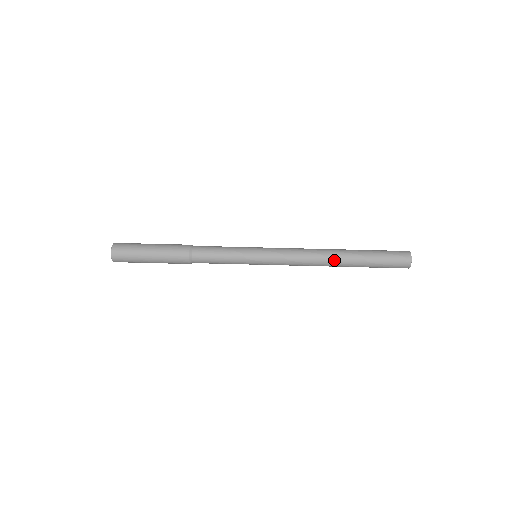
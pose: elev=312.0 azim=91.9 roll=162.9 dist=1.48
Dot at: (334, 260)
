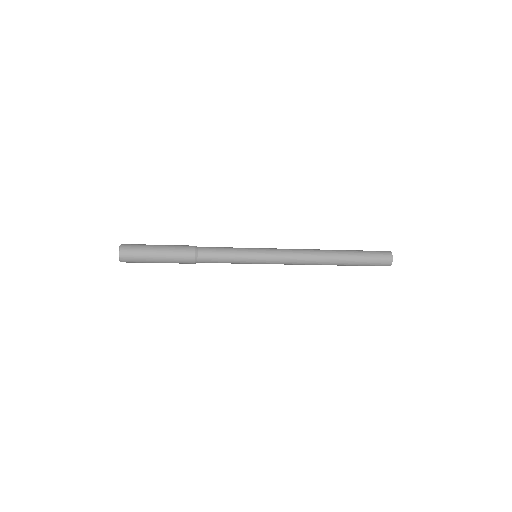
Dot at: (326, 252)
